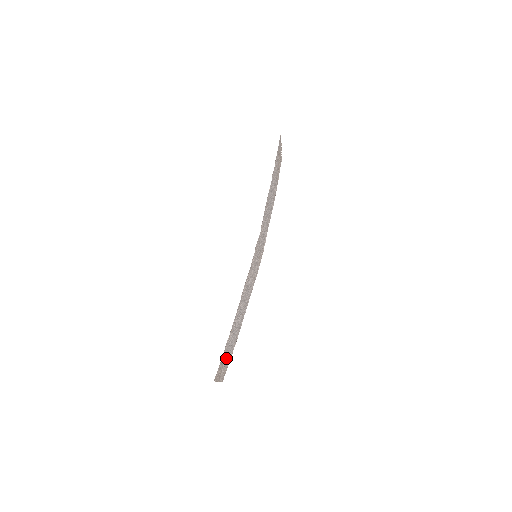
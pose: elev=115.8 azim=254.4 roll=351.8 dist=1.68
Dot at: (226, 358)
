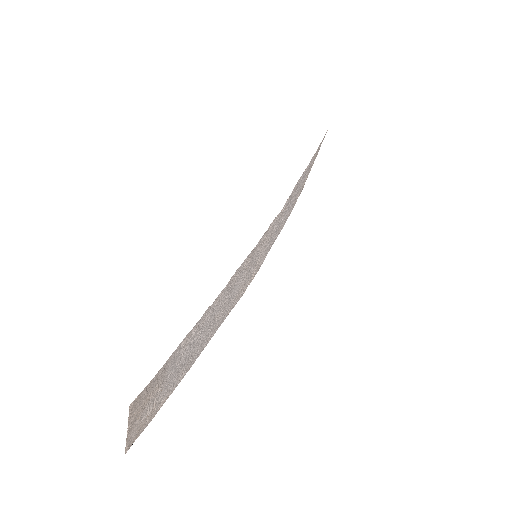
Dot at: (160, 389)
